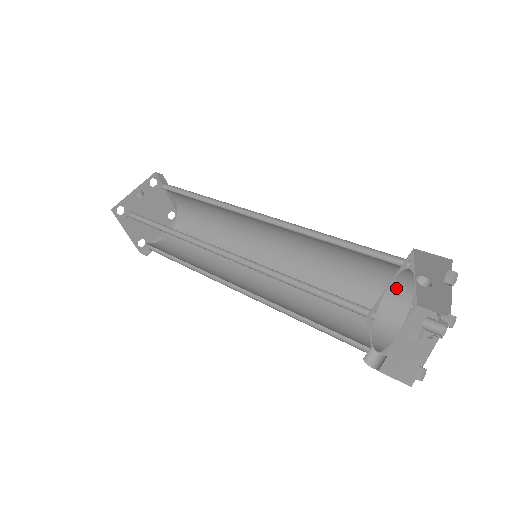
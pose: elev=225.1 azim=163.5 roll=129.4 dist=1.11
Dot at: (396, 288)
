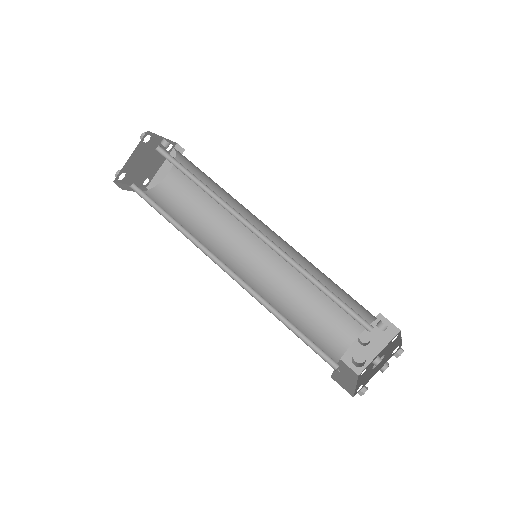
Dot at: (340, 337)
